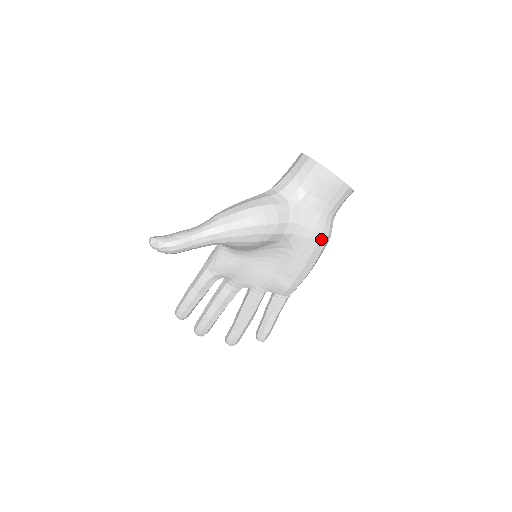
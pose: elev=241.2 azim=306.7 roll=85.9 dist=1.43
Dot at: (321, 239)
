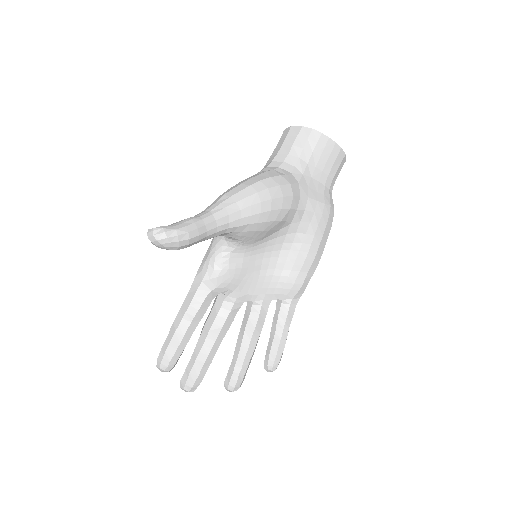
Dot at: (330, 215)
